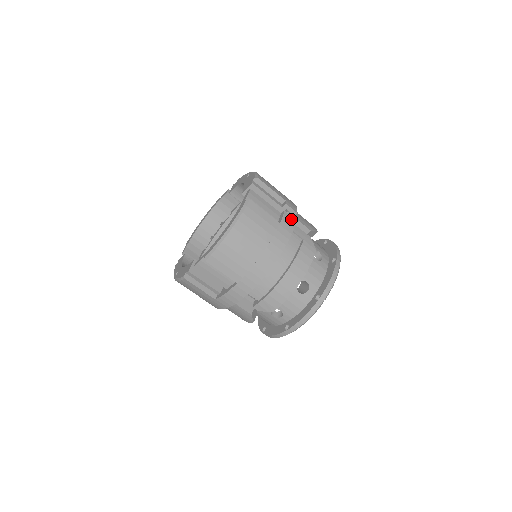
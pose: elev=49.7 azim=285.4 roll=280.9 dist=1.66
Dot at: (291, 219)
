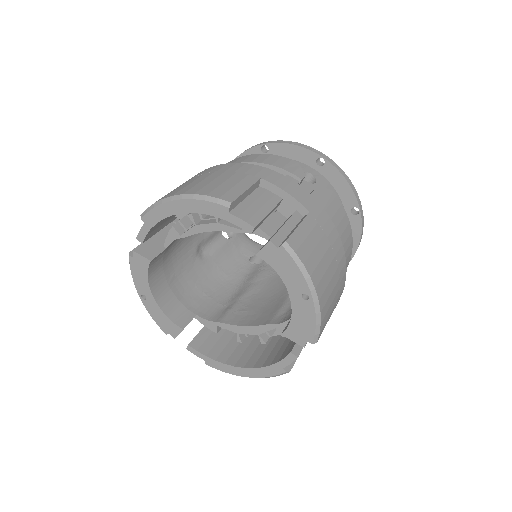
Dot at: occluded
